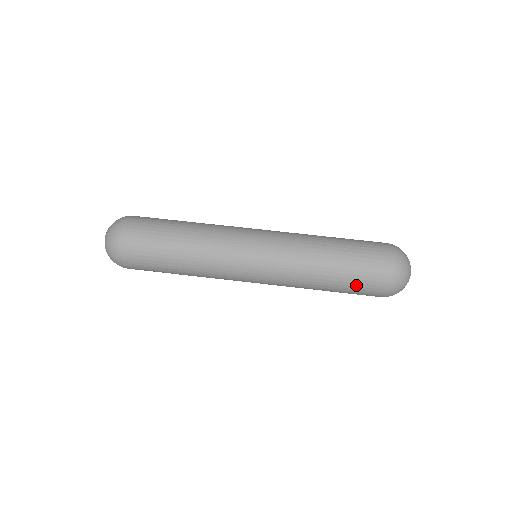
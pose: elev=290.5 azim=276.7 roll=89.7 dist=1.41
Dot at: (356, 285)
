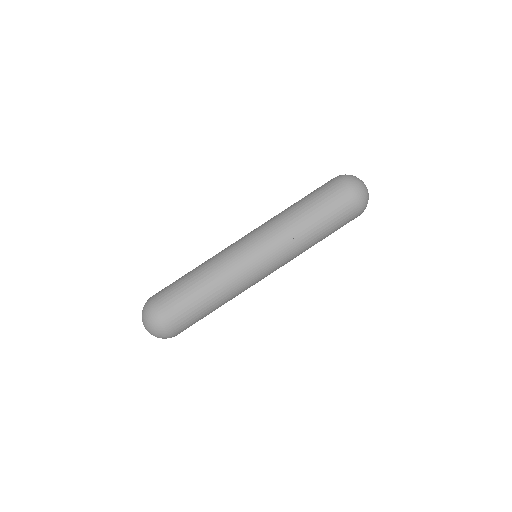
Dot at: (337, 222)
